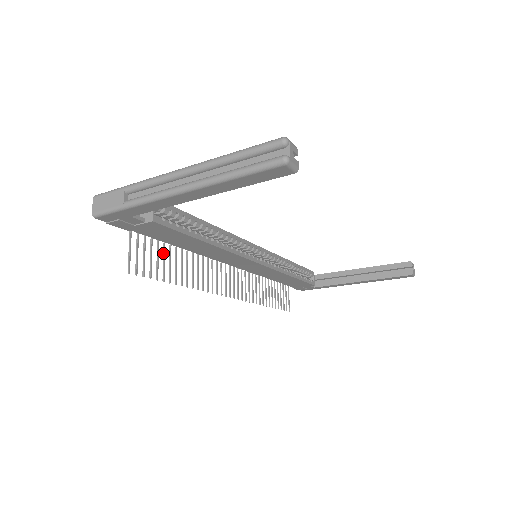
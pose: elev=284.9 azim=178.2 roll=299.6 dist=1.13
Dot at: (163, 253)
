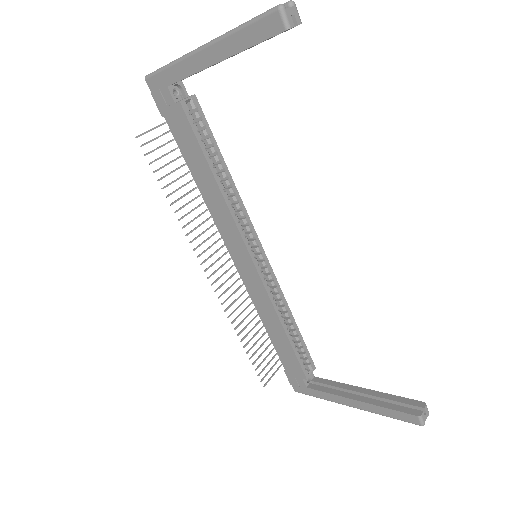
Dot at: (177, 168)
